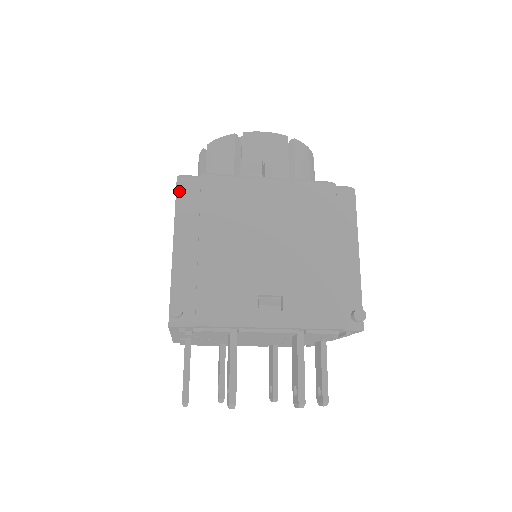
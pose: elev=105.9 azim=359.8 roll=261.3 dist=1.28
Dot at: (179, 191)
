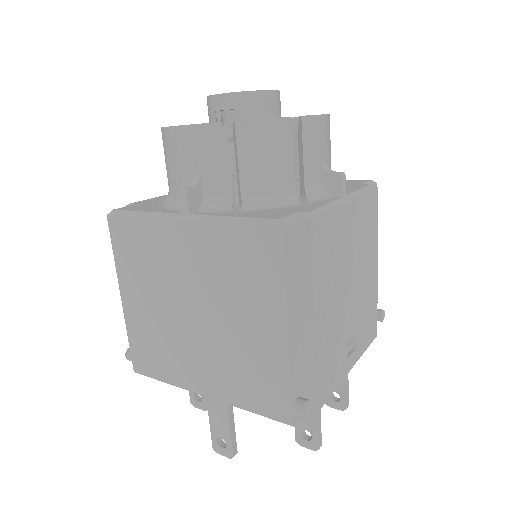
Dot at: (286, 250)
